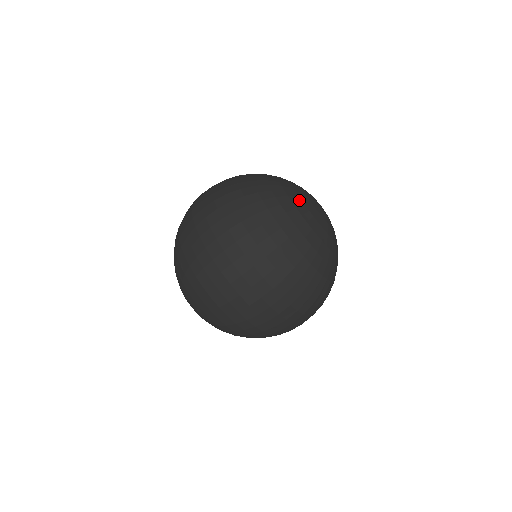
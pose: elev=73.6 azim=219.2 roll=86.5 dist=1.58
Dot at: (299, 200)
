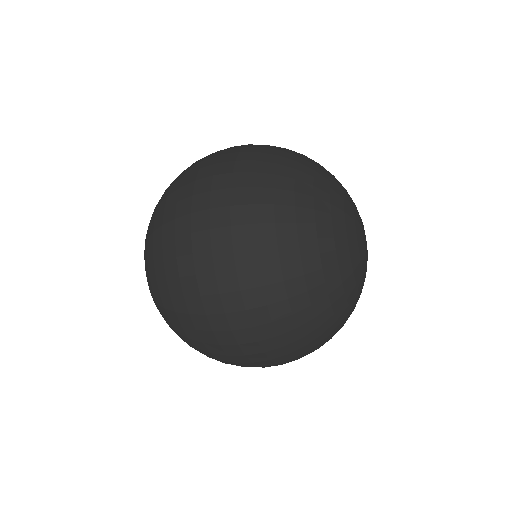
Dot at: (343, 226)
